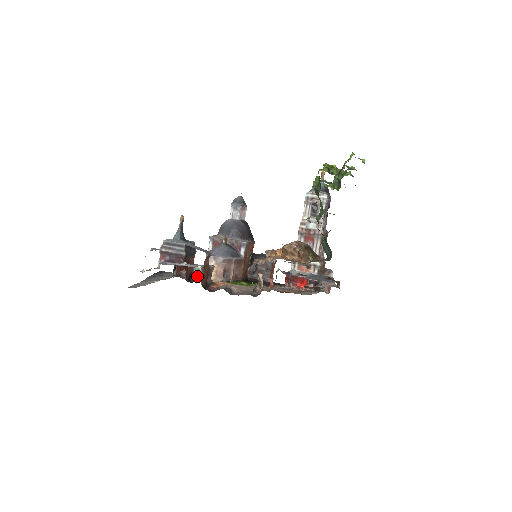
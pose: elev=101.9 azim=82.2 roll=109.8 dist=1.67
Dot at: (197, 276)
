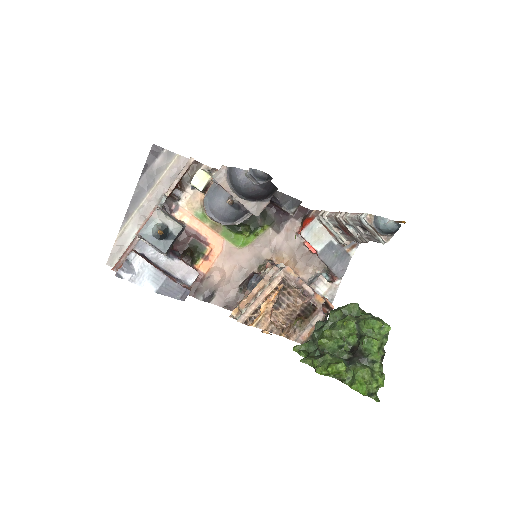
Dot at: (194, 199)
